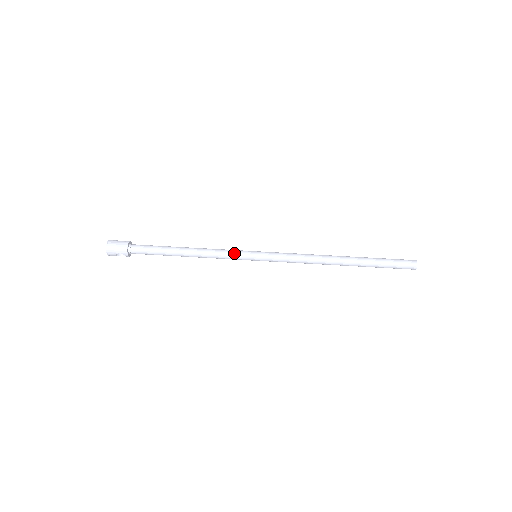
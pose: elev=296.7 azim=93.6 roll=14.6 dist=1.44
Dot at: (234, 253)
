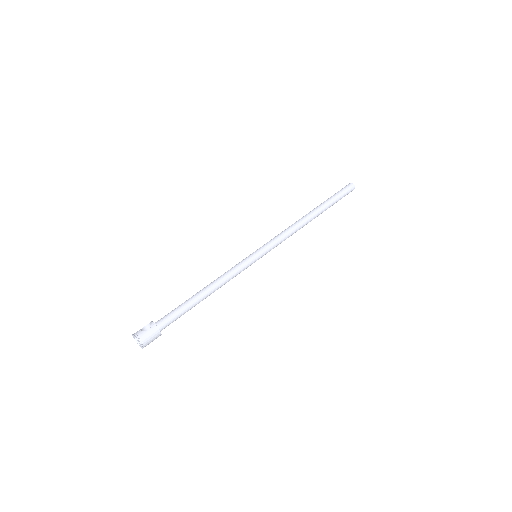
Dot at: (243, 268)
